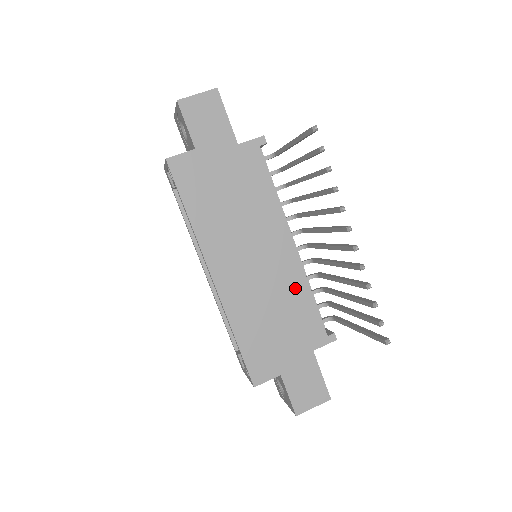
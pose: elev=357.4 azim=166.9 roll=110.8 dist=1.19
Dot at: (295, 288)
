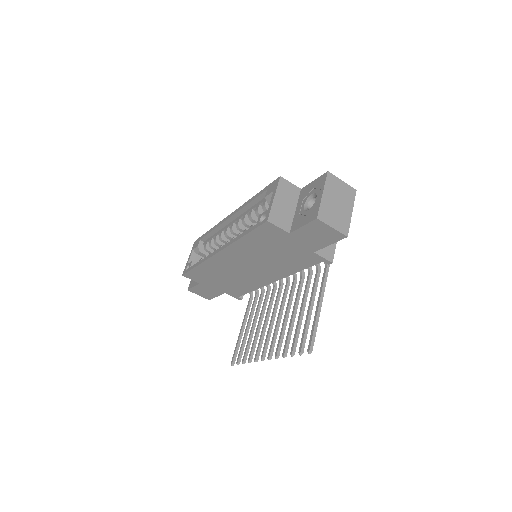
Dot at: (250, 284)
